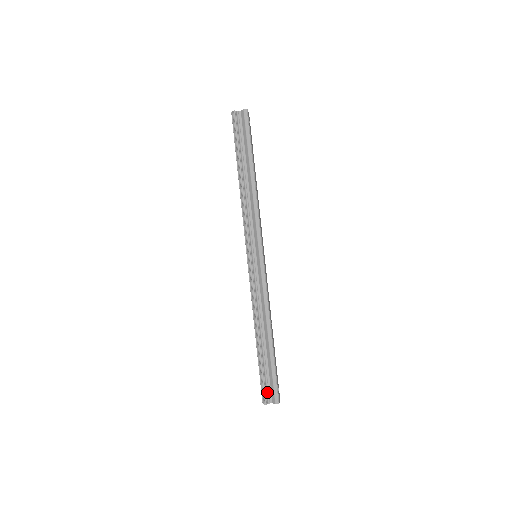
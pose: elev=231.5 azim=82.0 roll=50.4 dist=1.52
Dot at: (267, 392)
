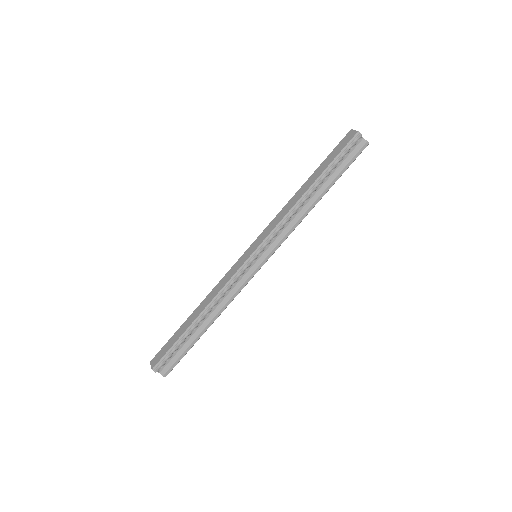
Dot at: (164, 363)
